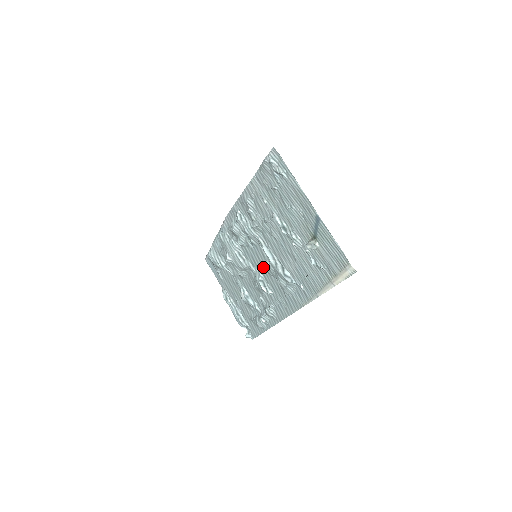
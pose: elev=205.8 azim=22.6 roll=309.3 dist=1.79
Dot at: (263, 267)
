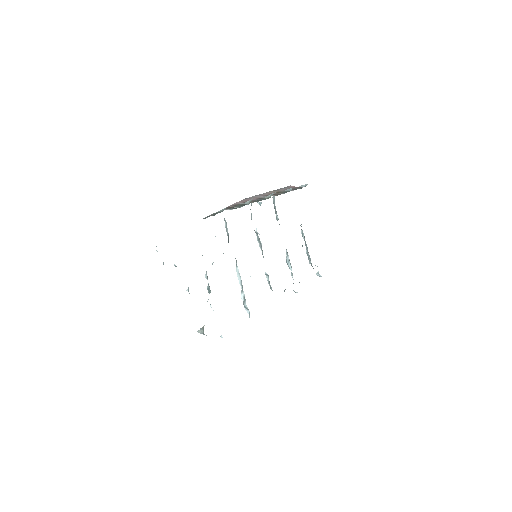
Dot at: occluded
